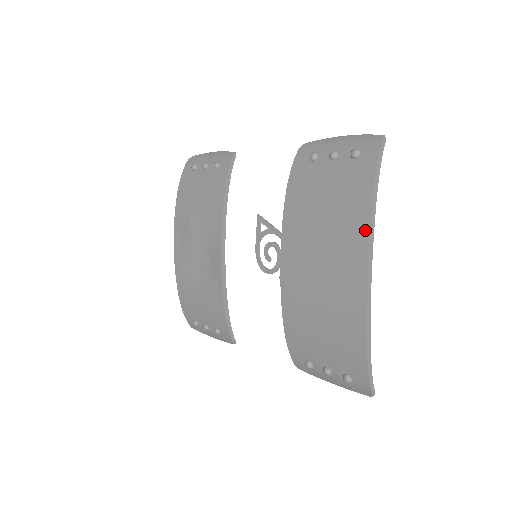
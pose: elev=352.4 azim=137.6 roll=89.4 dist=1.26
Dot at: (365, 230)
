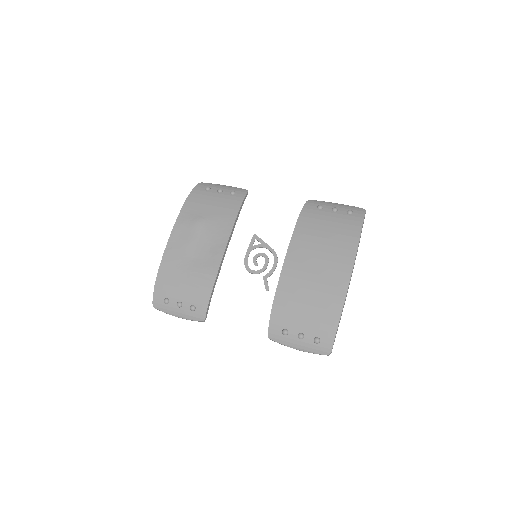
Dot at: (354, 250)
